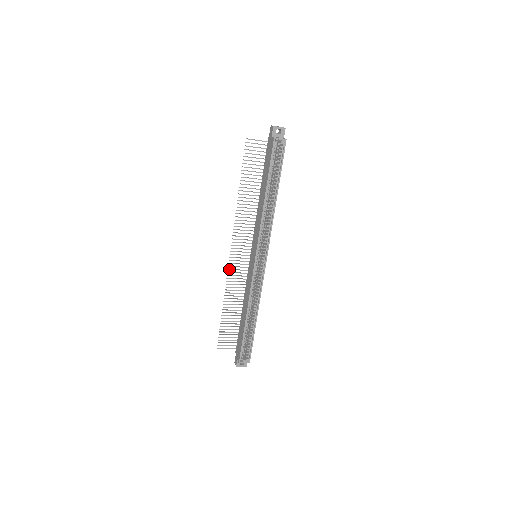
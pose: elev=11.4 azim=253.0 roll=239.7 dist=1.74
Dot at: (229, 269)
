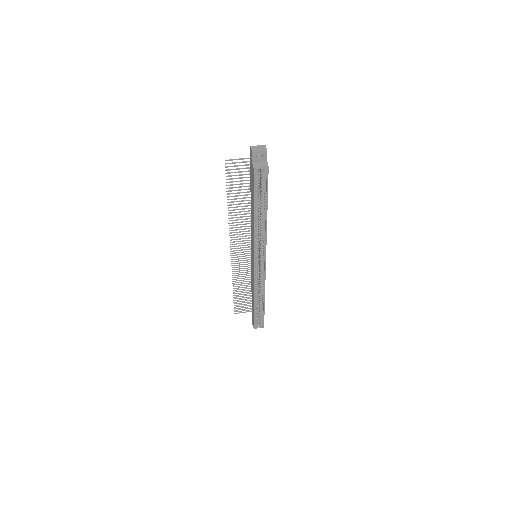
Dot at: occluded
